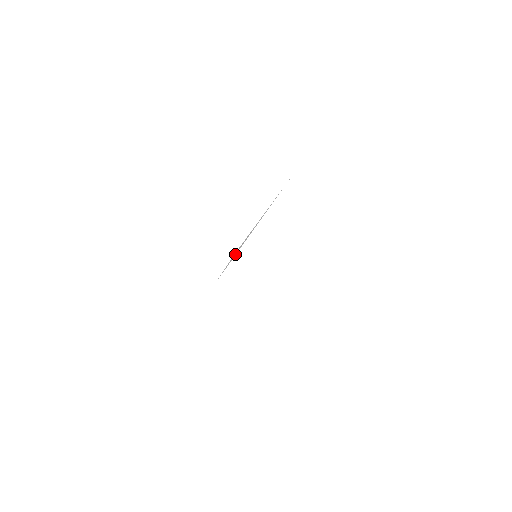
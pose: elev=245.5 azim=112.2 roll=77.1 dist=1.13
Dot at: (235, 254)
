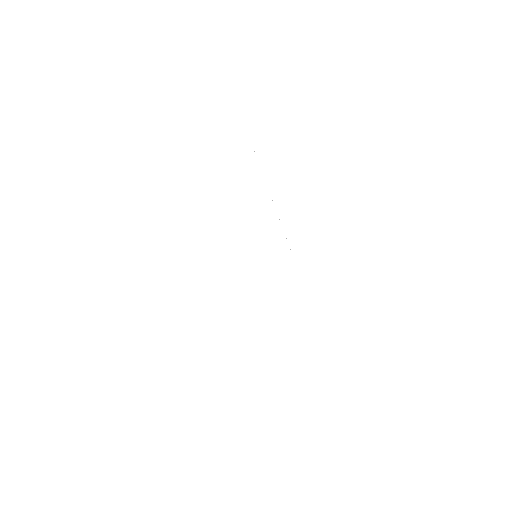
Dot at: occluded
